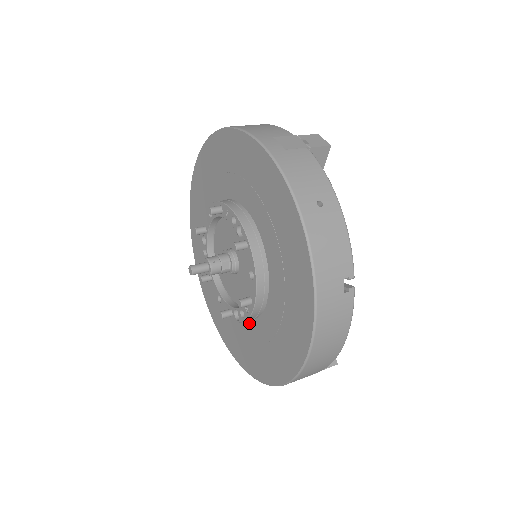
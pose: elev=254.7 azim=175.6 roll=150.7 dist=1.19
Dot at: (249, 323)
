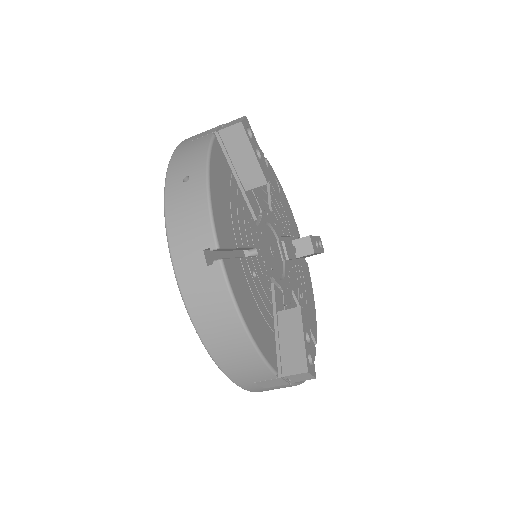
Dot at: occluded
